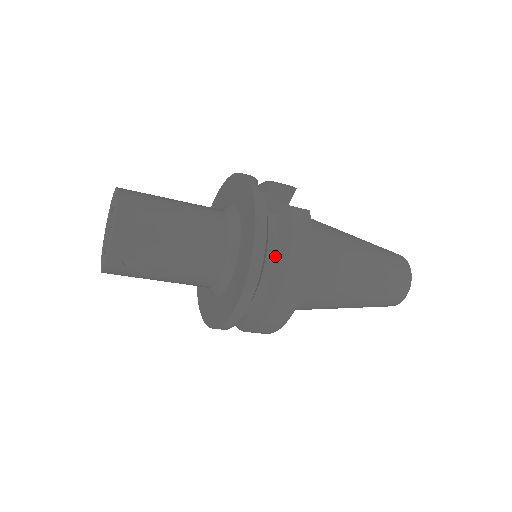
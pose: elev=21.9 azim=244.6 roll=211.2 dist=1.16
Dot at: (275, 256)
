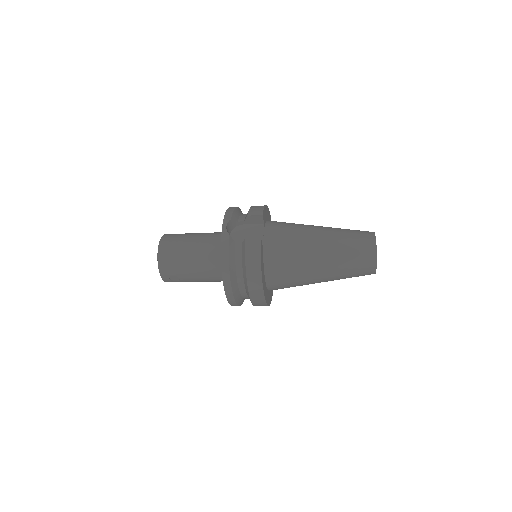
Dot at: (242, 271)
